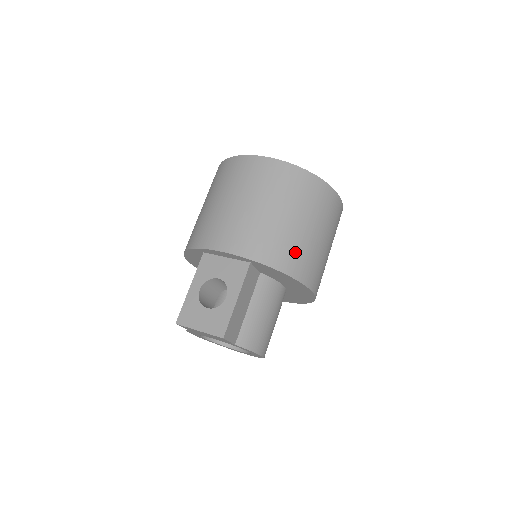
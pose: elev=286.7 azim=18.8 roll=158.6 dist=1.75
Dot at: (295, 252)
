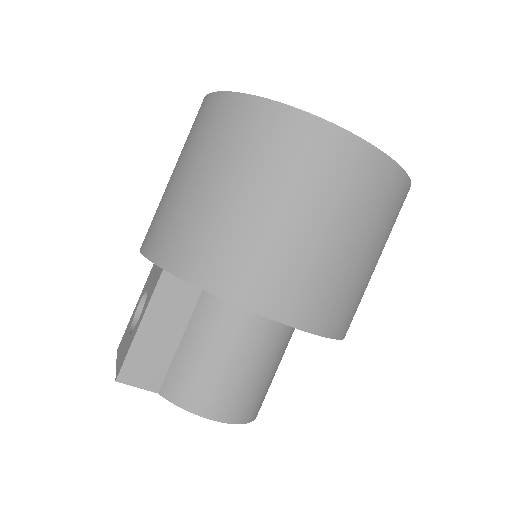
Dot at: (215, 246)
